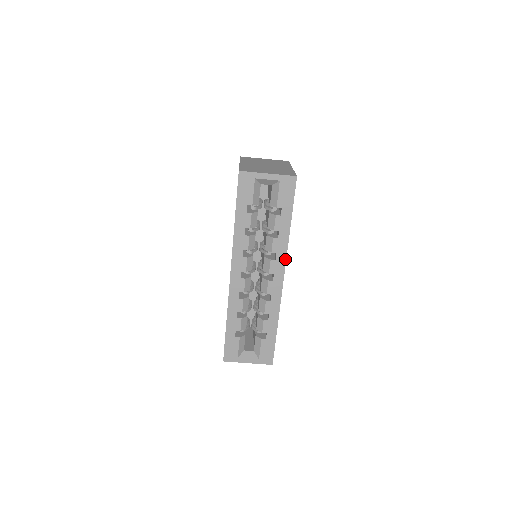
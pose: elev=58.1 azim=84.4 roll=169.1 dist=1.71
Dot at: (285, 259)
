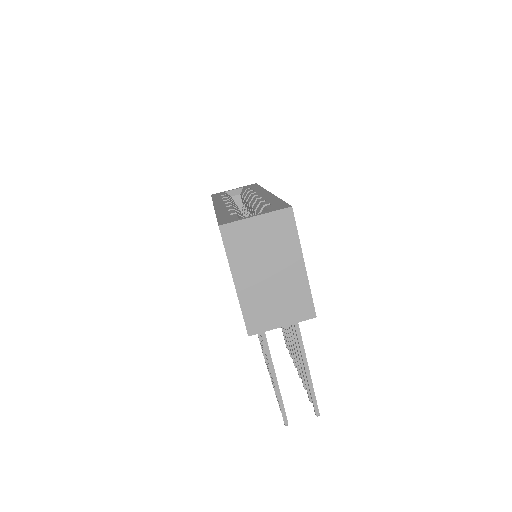
Dot at: (265, 190)
